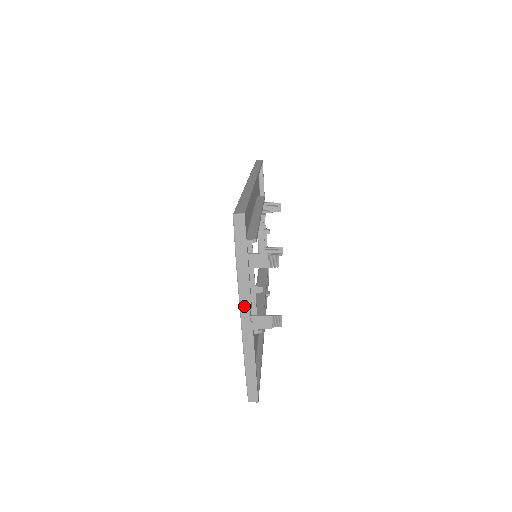
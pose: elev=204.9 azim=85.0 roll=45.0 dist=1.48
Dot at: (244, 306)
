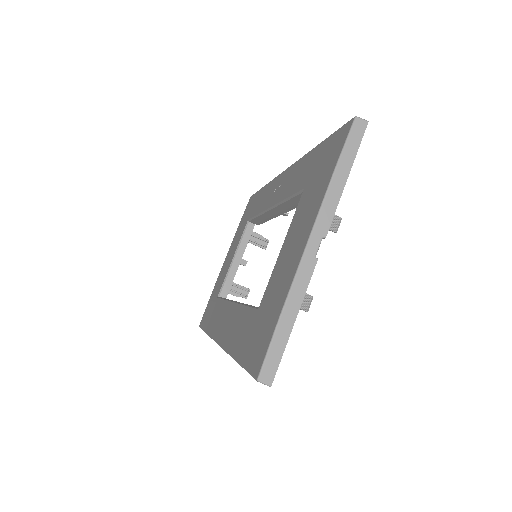
Dot at: (318, 231)
